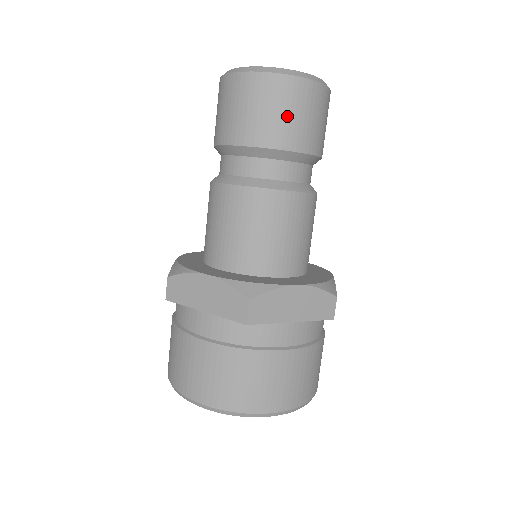
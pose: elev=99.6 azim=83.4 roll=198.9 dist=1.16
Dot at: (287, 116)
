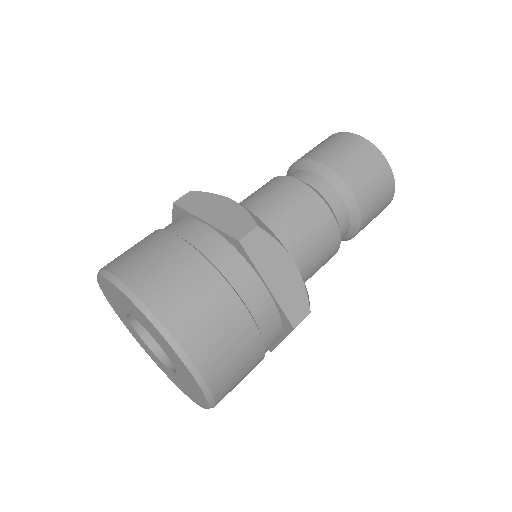
Dot at: (364, 171)
